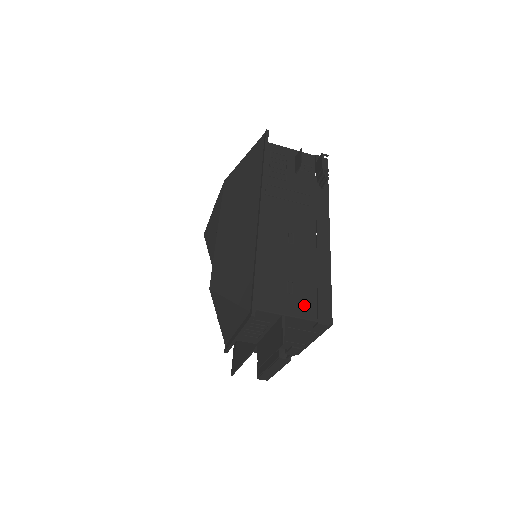
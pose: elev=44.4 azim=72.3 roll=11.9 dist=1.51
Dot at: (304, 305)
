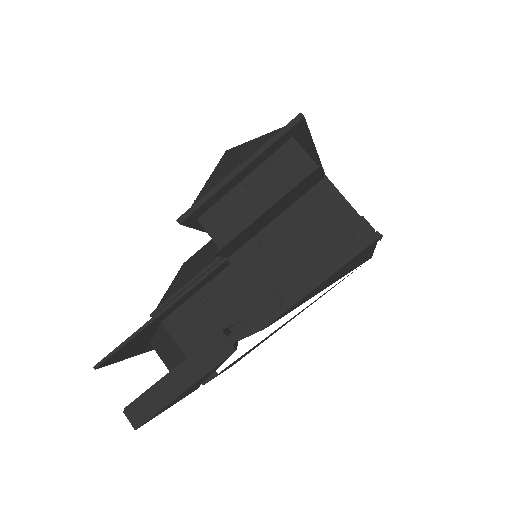
Dot at: occluded
